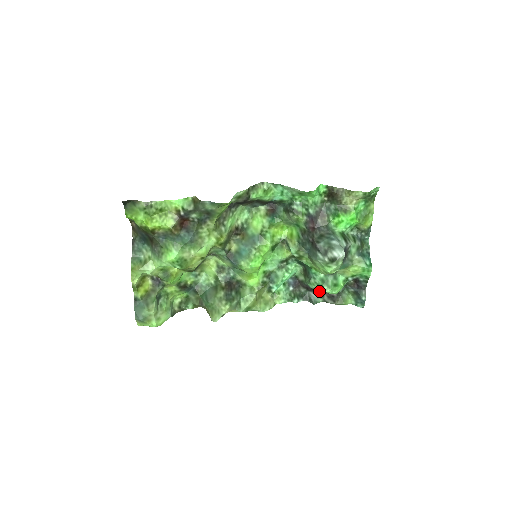
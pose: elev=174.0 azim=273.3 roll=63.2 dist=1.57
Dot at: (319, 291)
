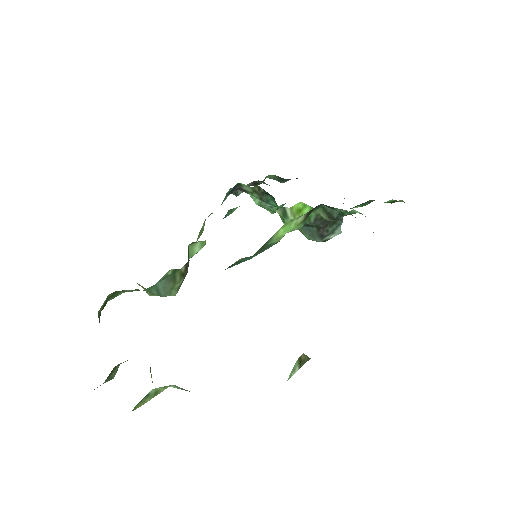
Dot at: occluded
